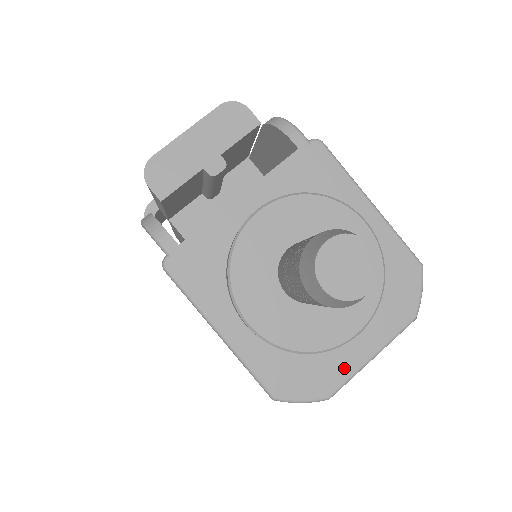
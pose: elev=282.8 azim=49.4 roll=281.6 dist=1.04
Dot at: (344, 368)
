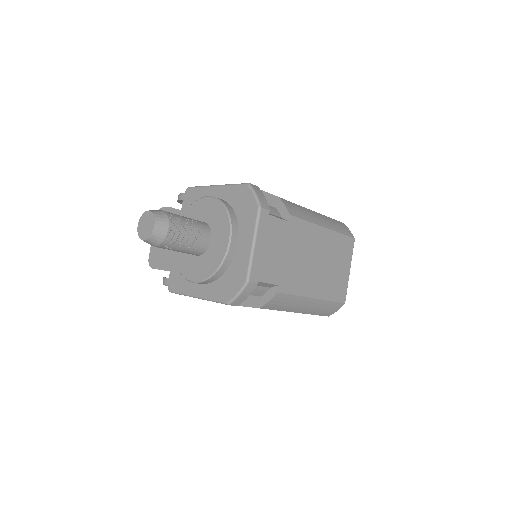
Dot at: (244, 262)
